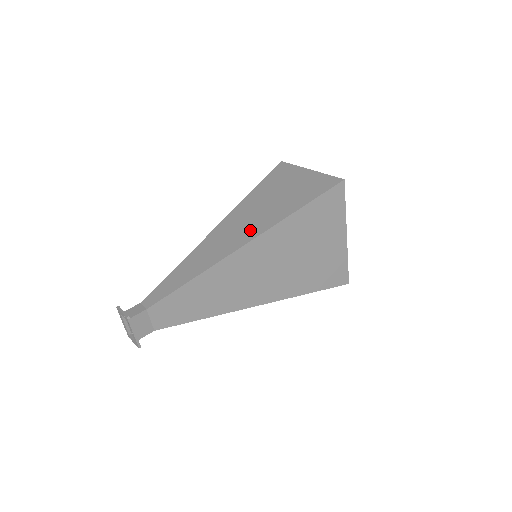
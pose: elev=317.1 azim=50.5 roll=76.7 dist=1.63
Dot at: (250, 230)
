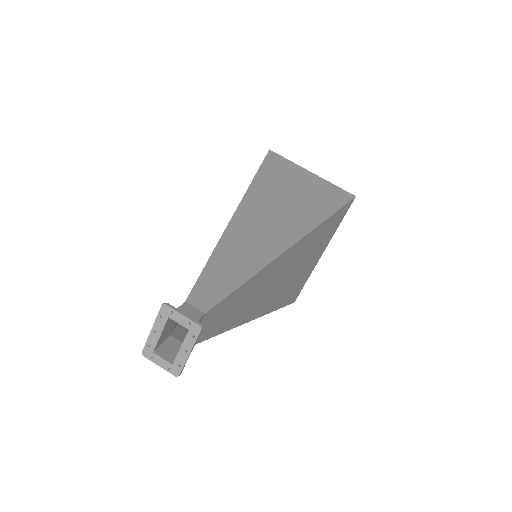
Dot at: (290, 225)
